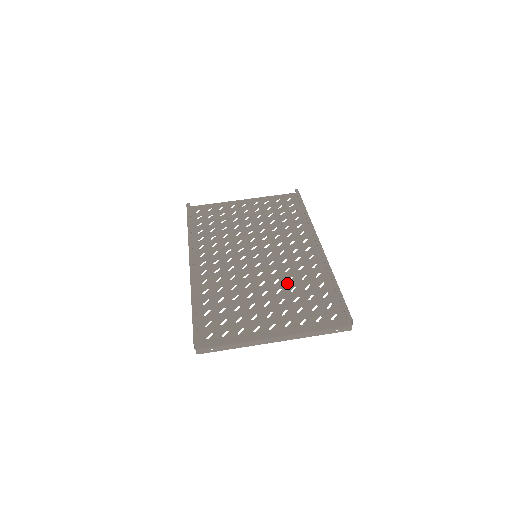
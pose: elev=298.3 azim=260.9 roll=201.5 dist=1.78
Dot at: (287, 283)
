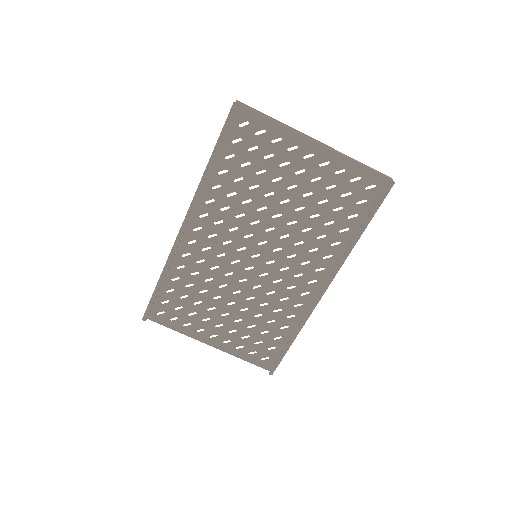
Dot at: (258, 307)
